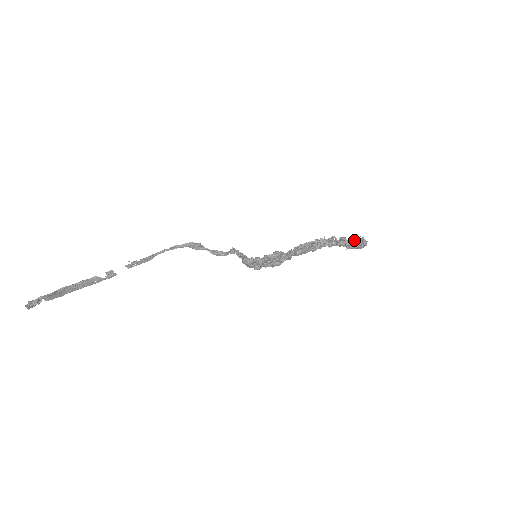
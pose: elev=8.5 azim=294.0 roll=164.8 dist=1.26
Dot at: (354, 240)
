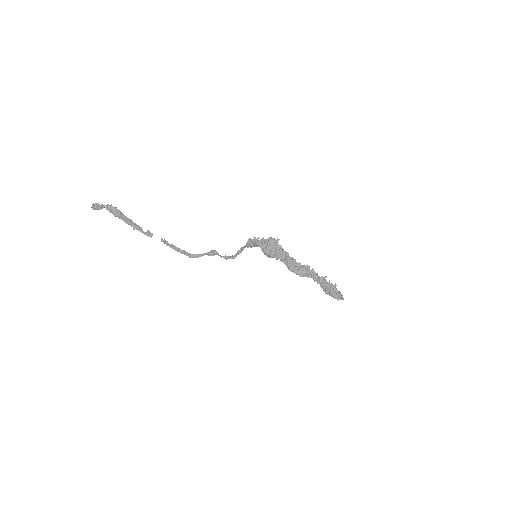
Dot at: occluded
